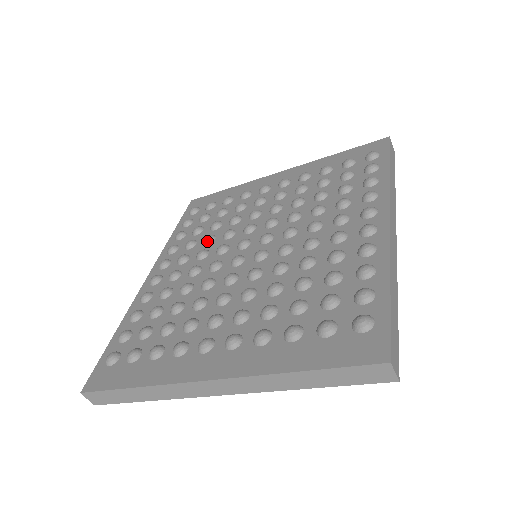
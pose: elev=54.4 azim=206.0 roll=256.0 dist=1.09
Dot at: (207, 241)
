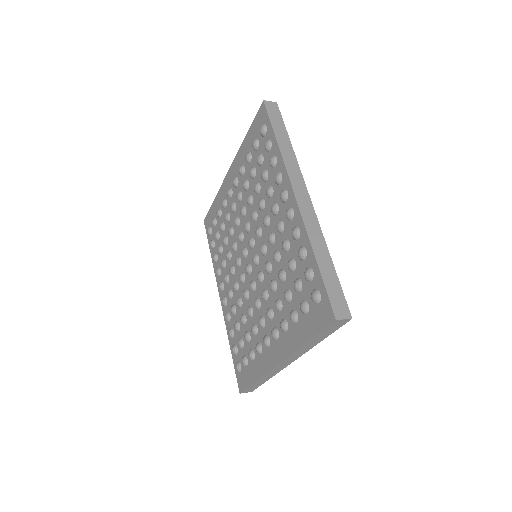
Dot at: (228, 259)
